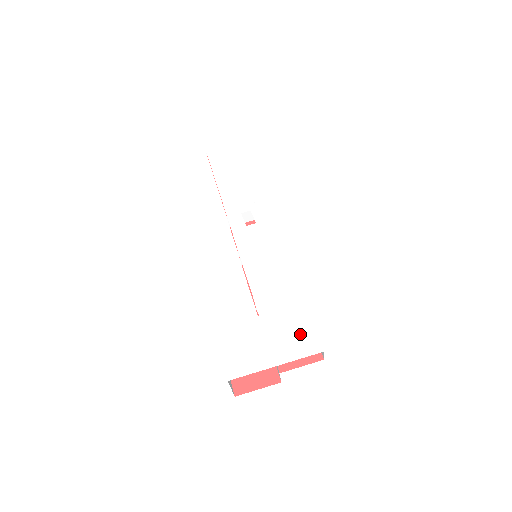
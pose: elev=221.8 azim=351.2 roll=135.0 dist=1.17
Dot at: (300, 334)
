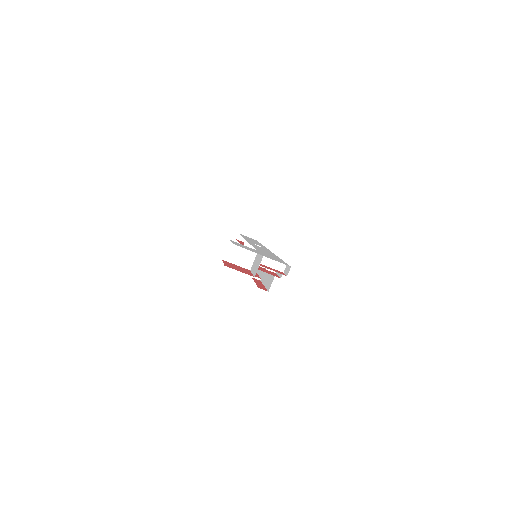
Dot at: occluded
